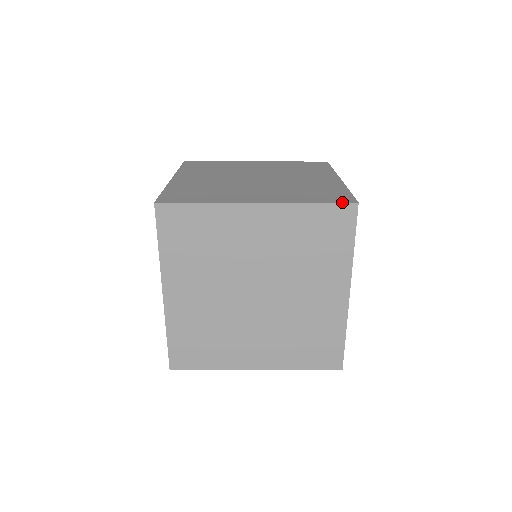
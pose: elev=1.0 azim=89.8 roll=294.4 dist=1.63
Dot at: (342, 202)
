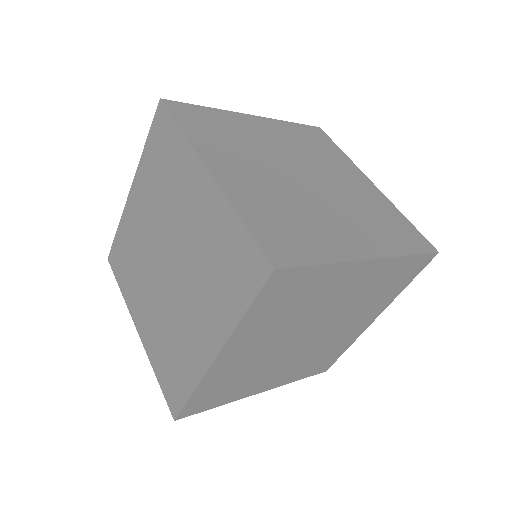
Dot at: (429, 252)
